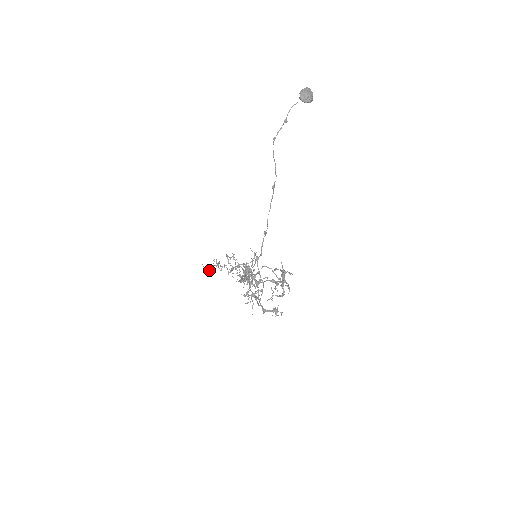
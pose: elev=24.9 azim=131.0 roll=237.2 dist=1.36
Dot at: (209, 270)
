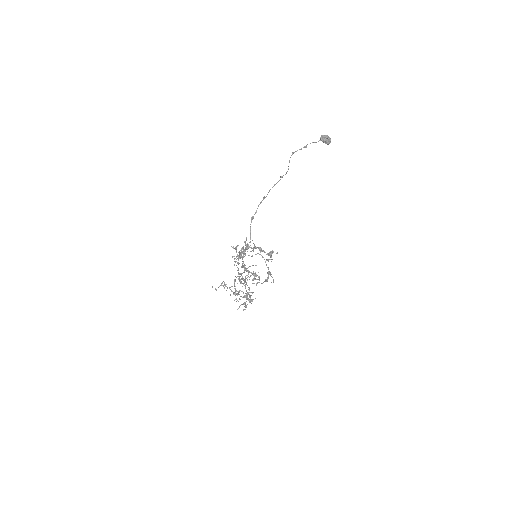
Dot at: occluded
